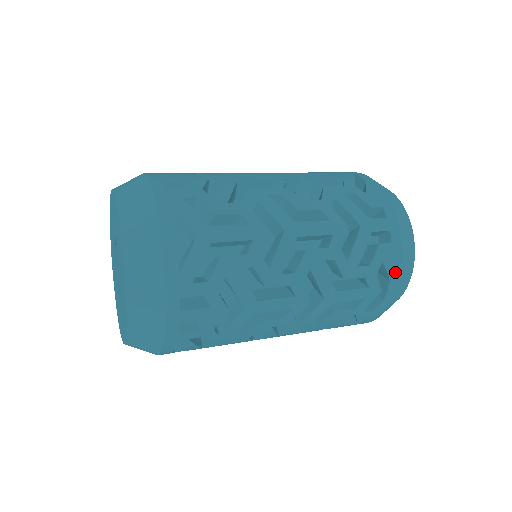
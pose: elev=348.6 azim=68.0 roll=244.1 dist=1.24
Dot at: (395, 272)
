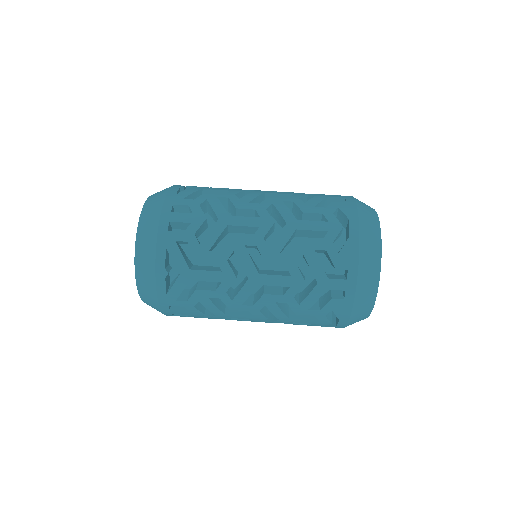
Dot at: (344, 317)
